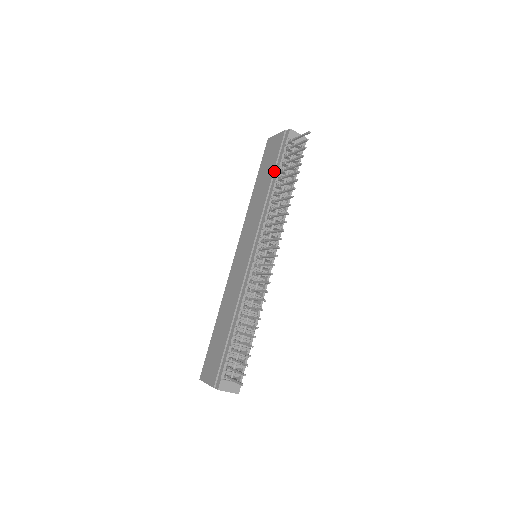
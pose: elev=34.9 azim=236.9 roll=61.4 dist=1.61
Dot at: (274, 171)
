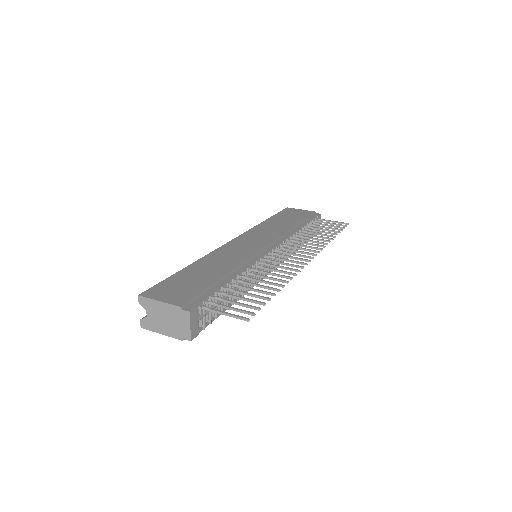
Dot at: (301, 222)
